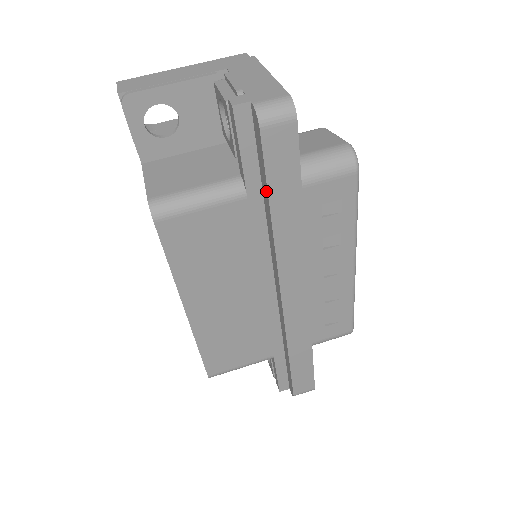
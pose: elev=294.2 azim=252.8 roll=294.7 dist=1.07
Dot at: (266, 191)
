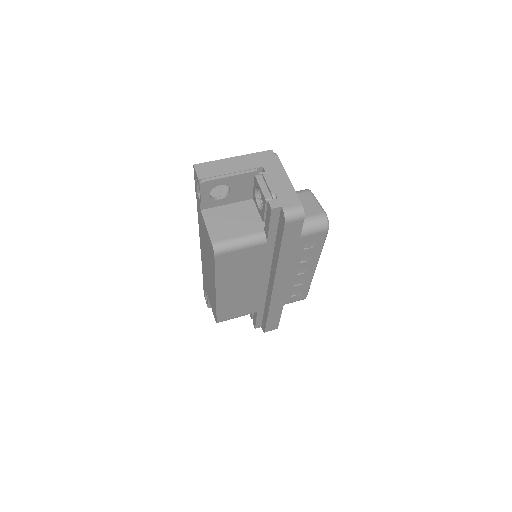
Dot at: (279, 245)
